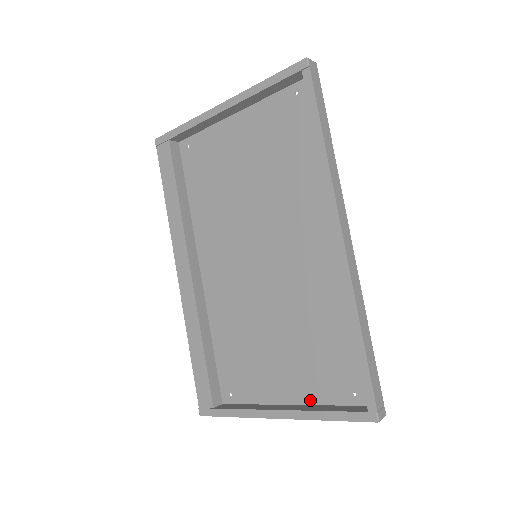
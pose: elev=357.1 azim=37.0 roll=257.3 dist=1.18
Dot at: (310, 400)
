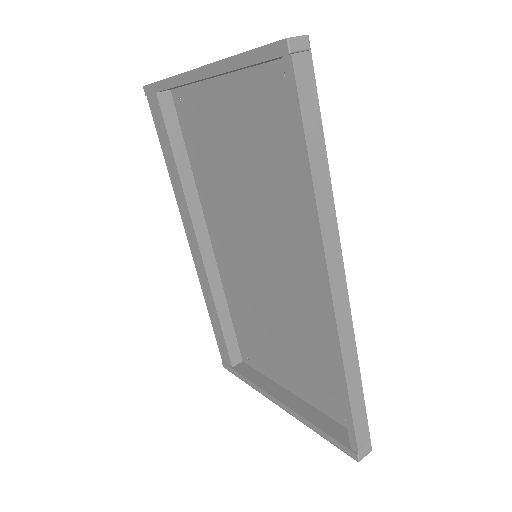
Dot at: (309, 401)
